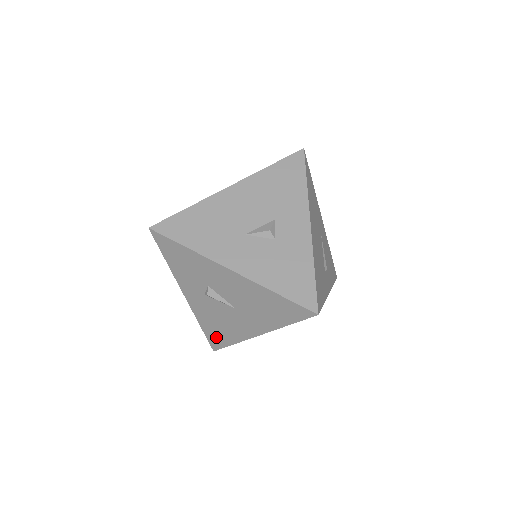
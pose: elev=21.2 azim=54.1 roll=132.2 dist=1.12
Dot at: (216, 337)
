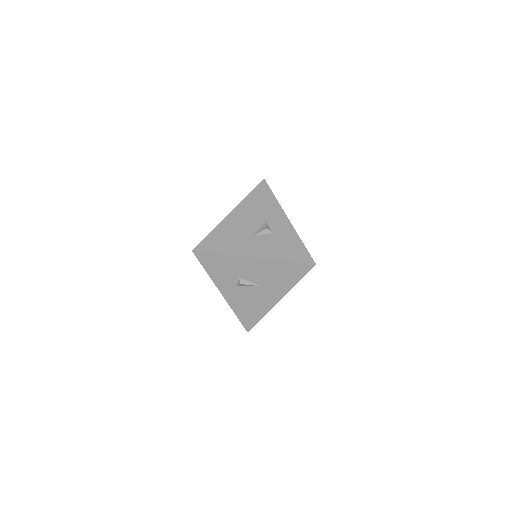
Dot at: (248, 318)
